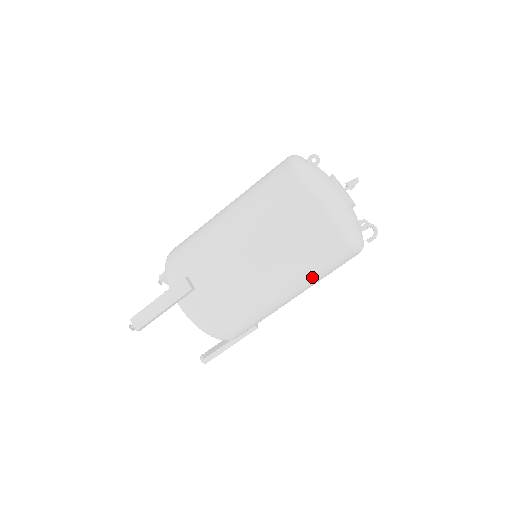
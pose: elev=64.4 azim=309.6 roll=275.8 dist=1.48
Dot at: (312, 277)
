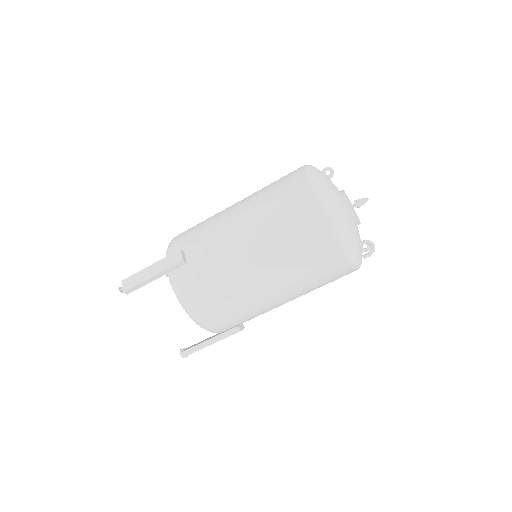
Dot at: (300, 278)
